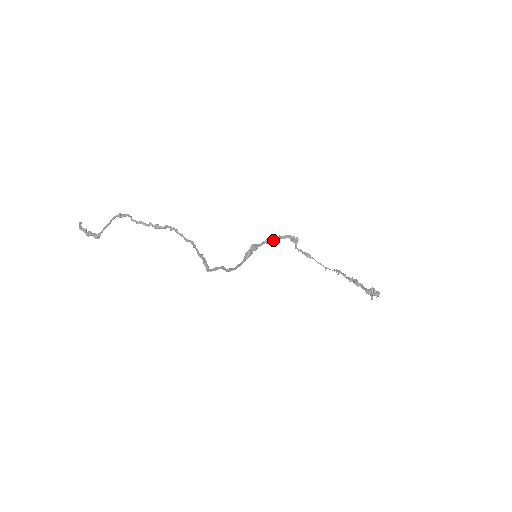
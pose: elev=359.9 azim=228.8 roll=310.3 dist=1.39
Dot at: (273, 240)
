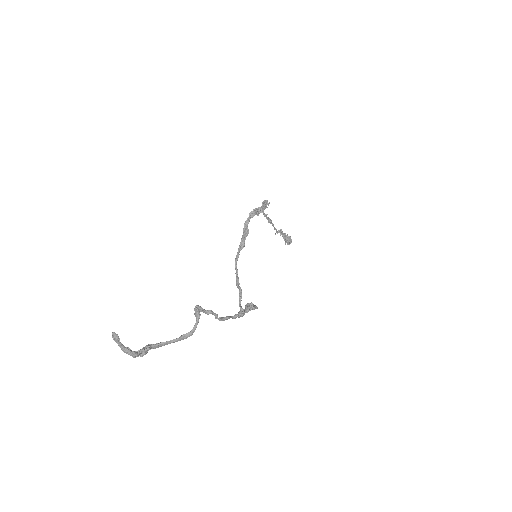
Dot at: (256, 214)
